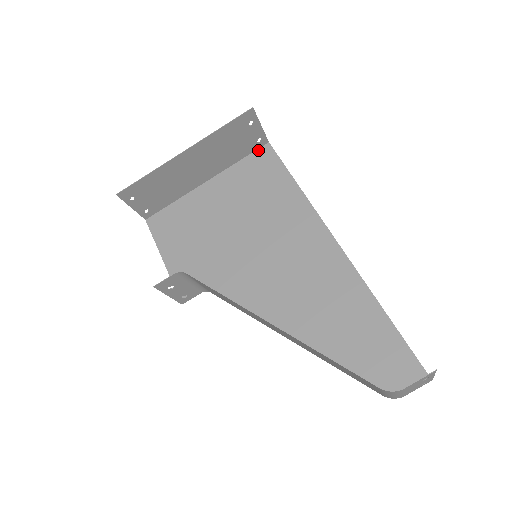
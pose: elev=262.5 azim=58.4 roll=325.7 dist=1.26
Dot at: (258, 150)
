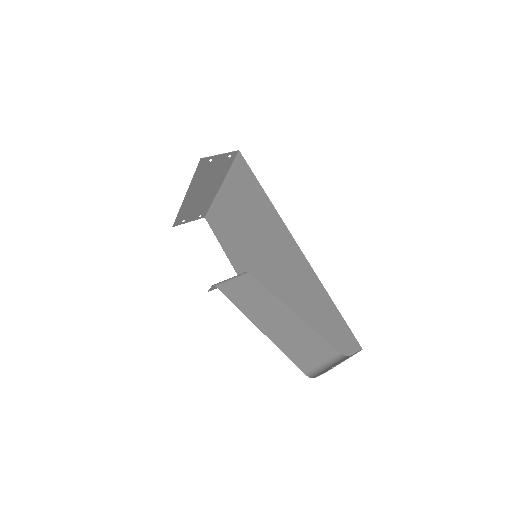
Dot at: (236, 159)
